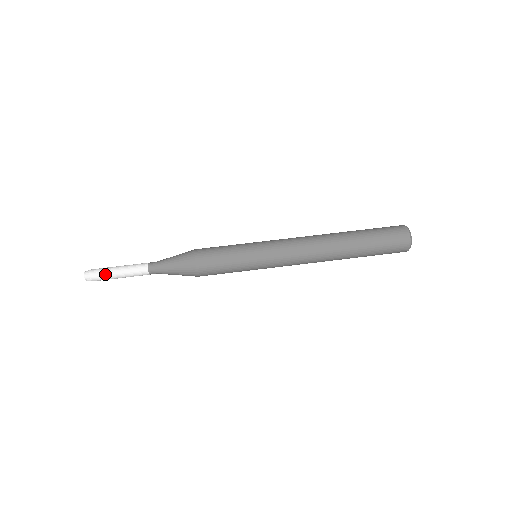
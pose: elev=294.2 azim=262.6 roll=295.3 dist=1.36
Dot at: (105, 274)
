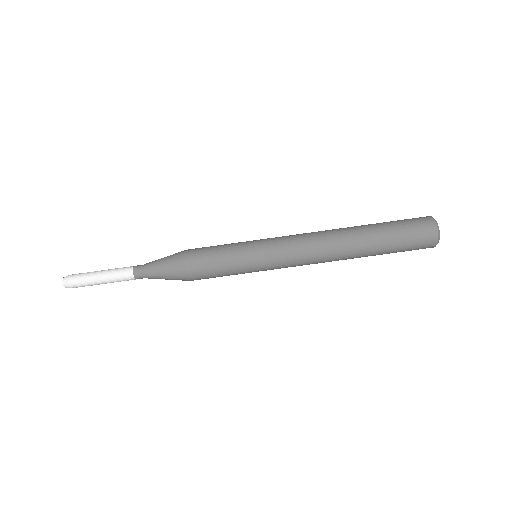
Dot at: (87, 284)
